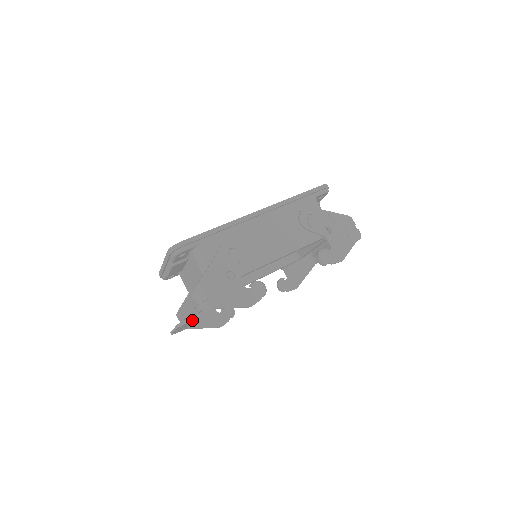
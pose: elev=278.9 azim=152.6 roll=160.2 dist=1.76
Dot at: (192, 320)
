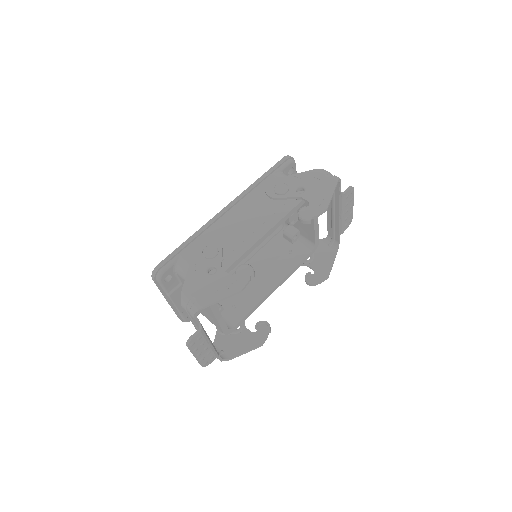
Dot at: (197, 333)
